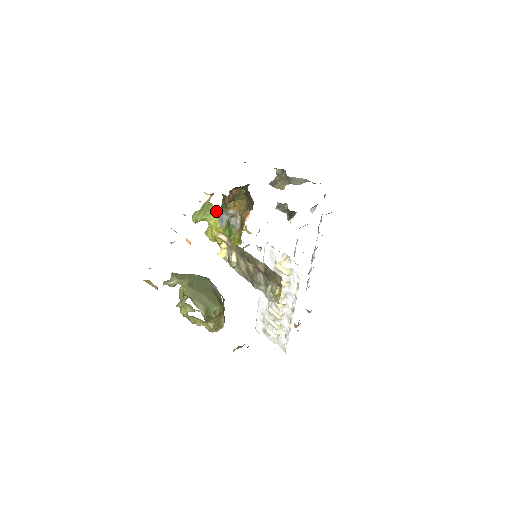
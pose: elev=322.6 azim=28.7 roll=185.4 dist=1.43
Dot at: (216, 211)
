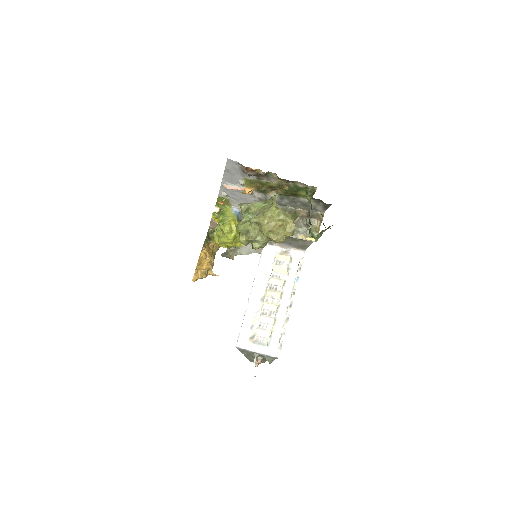
Dot at: (234, 212)
